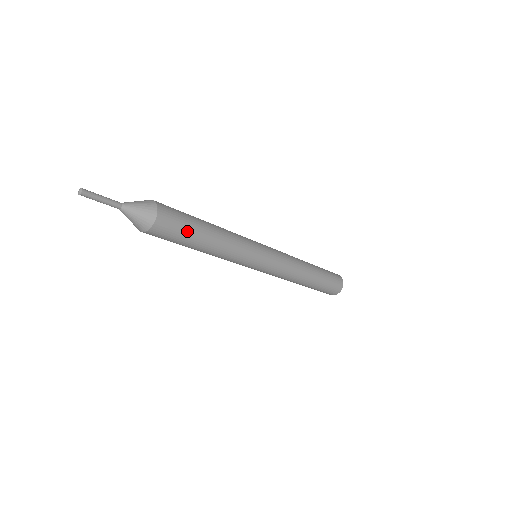
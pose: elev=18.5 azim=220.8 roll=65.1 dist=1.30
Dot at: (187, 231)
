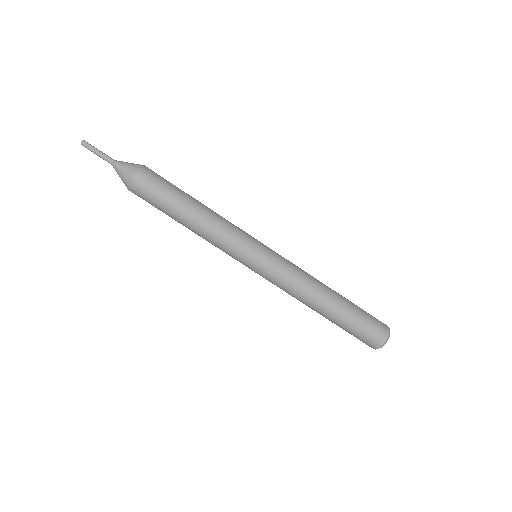
Dot at: (173, 186)
